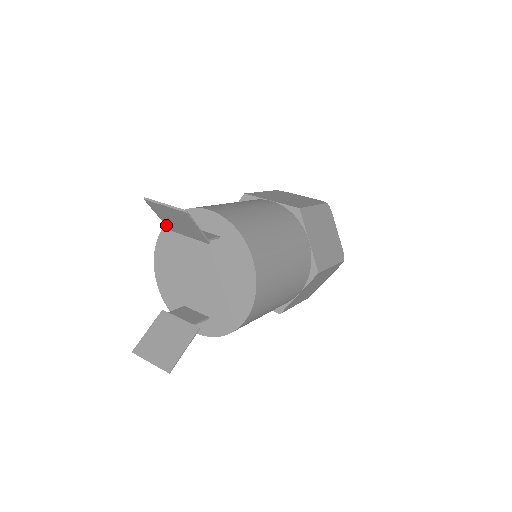
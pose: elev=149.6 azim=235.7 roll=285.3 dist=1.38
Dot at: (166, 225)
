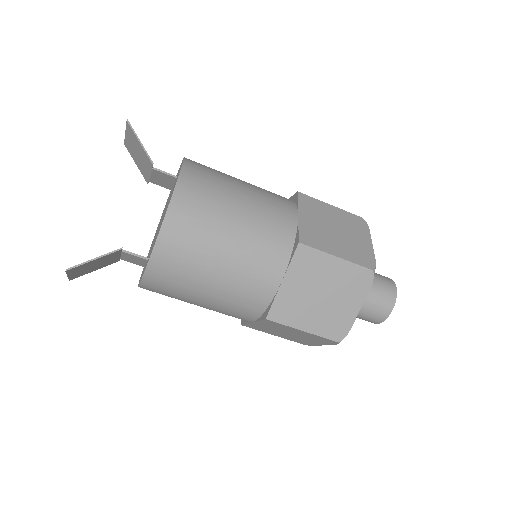
Dot at: (144, 177)
